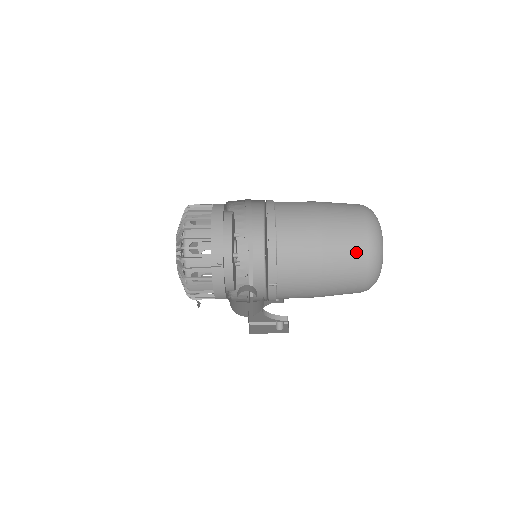
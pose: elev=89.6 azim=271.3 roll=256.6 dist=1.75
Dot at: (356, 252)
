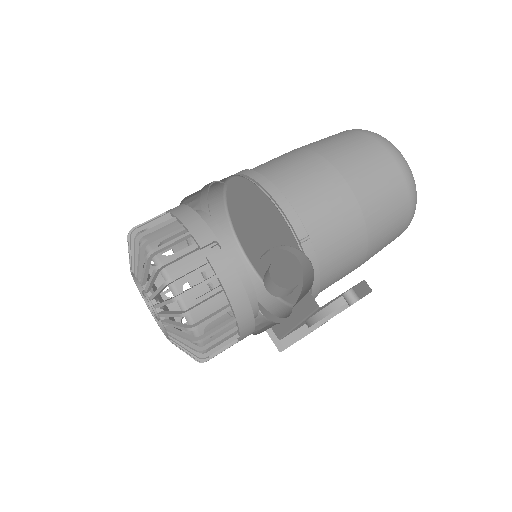
Dot at: (371, 153)
